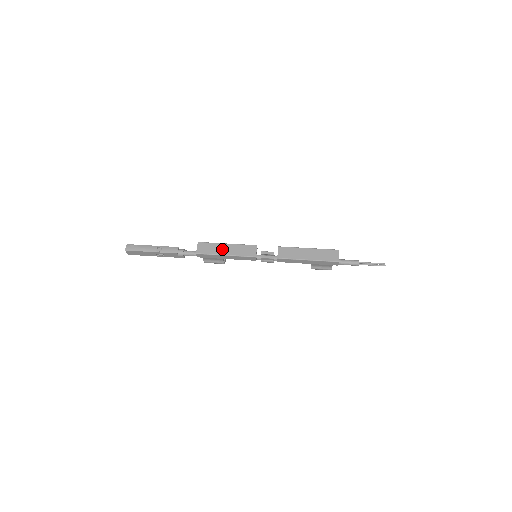
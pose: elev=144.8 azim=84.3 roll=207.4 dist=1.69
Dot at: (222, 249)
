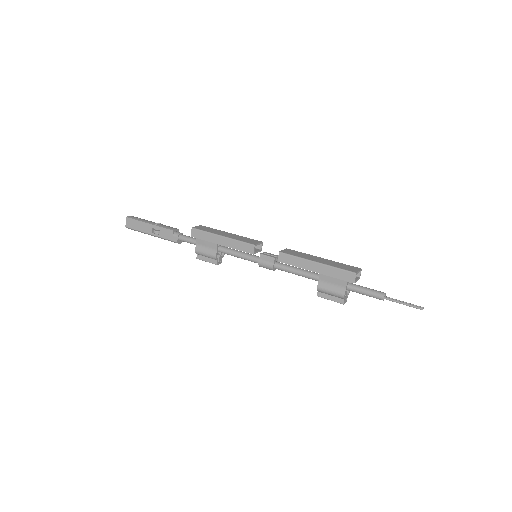
Dot at: (222, 233)
